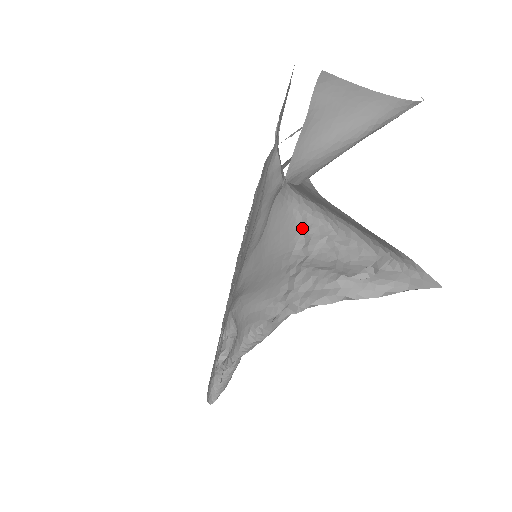
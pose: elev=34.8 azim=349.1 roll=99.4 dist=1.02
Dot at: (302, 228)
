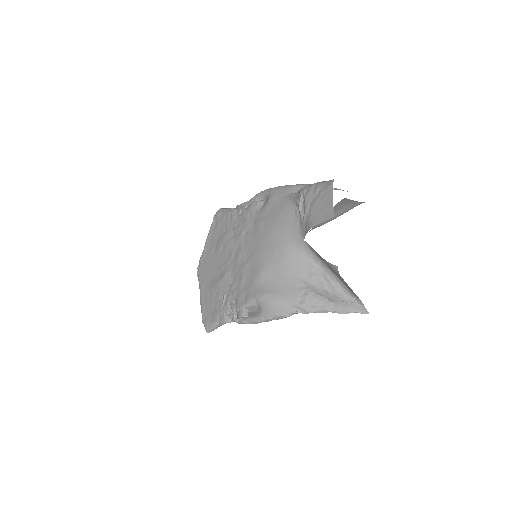
Dot at: (308, 267)
